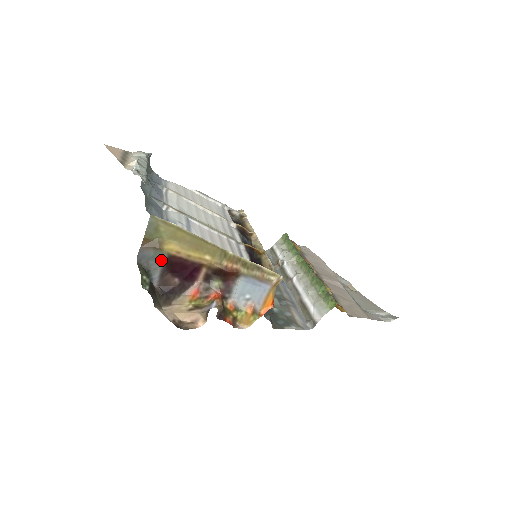
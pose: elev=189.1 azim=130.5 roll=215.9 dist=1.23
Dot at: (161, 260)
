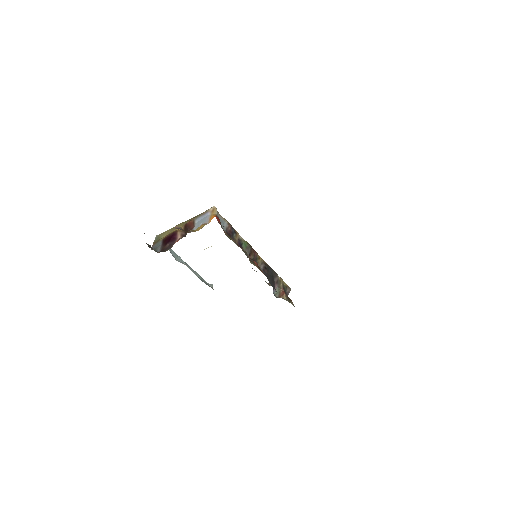
Dot at: (161, 244)
